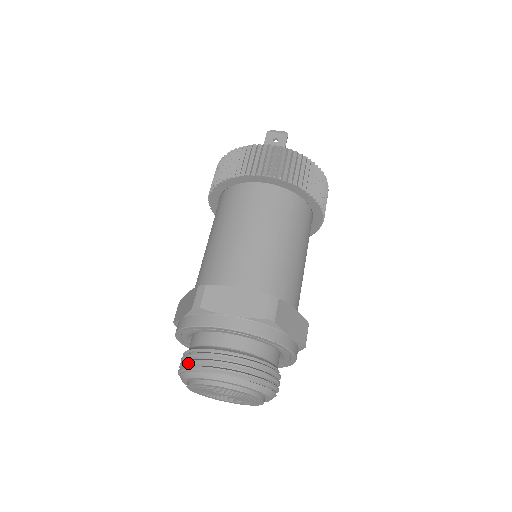
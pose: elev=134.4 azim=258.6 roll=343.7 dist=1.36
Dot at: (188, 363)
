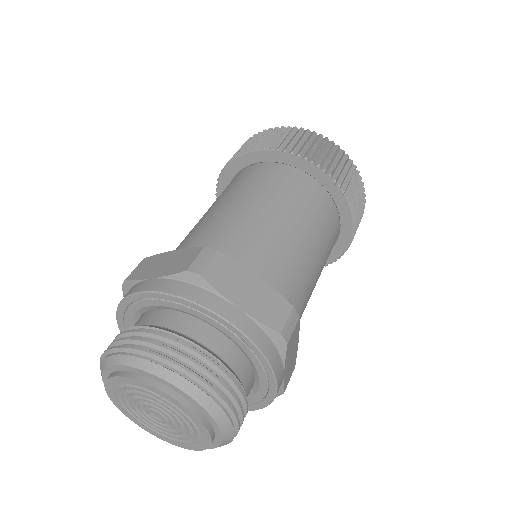
Dot at: occluded
